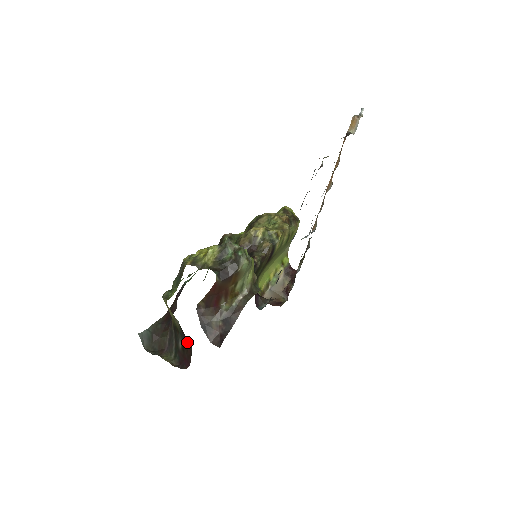
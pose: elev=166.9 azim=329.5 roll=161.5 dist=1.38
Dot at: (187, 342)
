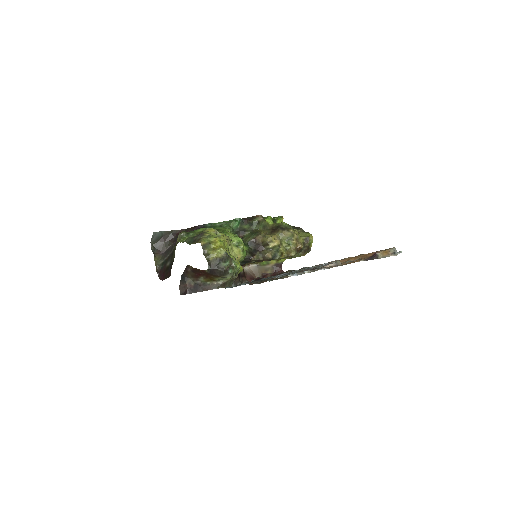
Dot at: (170, 270)
